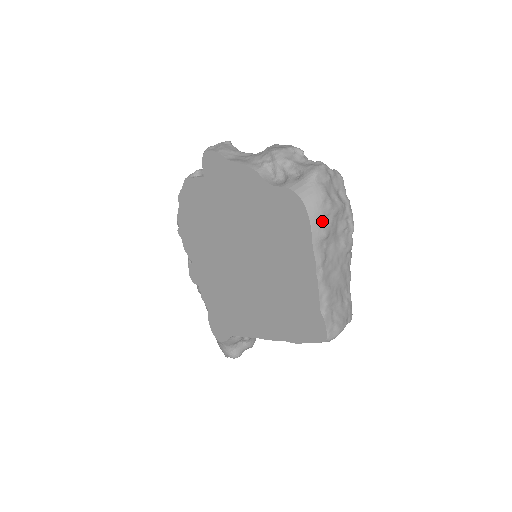
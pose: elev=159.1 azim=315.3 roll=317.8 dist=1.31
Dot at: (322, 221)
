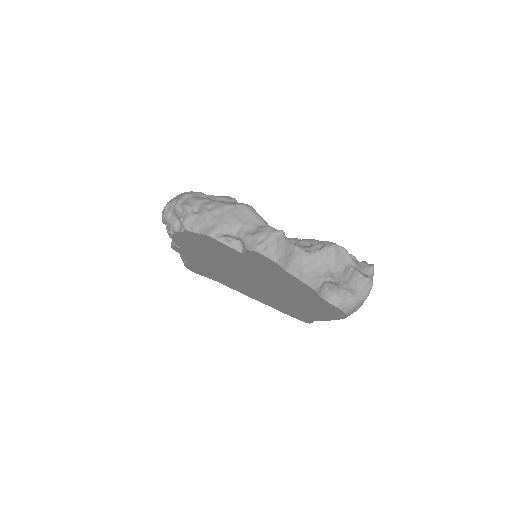
Dot at: occluded
